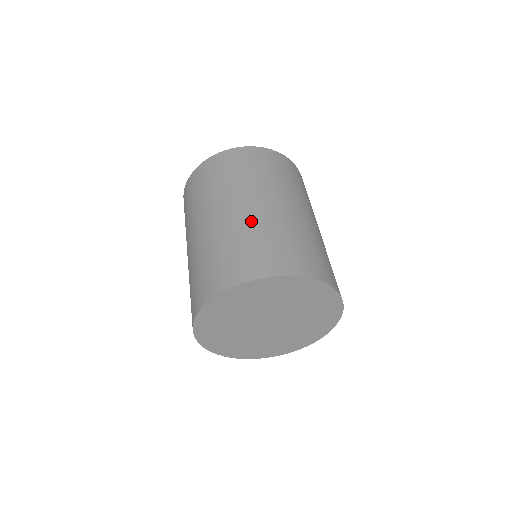
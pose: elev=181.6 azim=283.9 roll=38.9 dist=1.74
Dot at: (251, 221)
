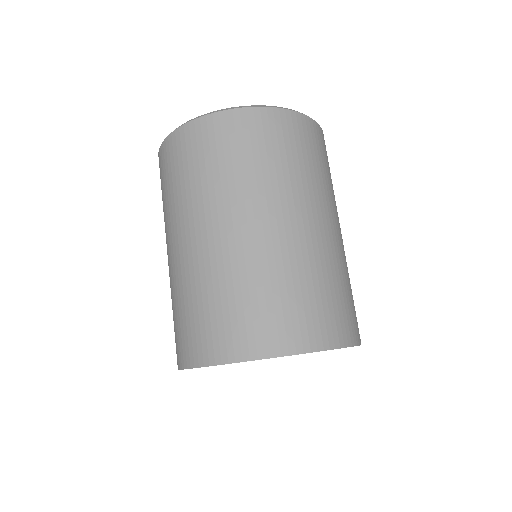
Dot at: (178, 277)
